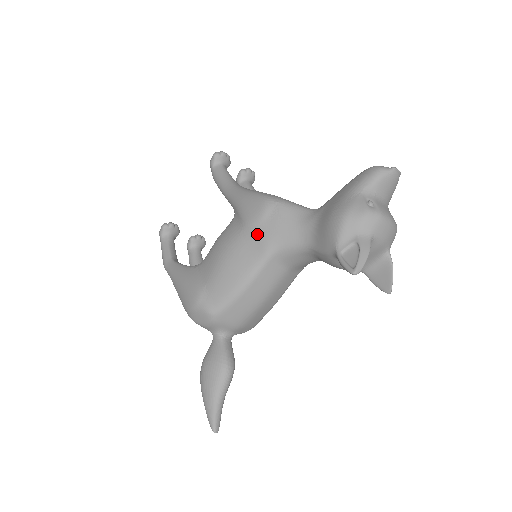
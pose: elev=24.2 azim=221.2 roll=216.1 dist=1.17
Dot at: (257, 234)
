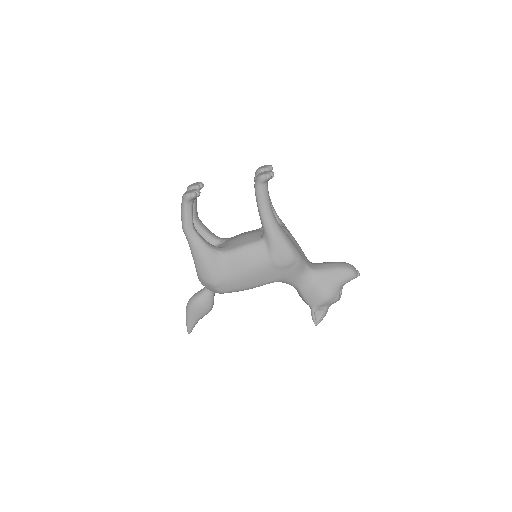
Dot at: (277, 272)
